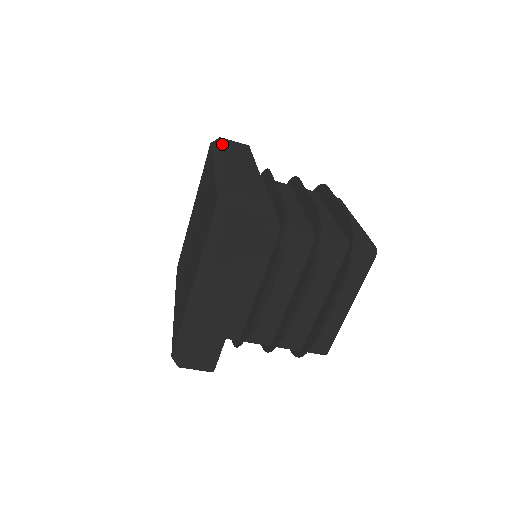
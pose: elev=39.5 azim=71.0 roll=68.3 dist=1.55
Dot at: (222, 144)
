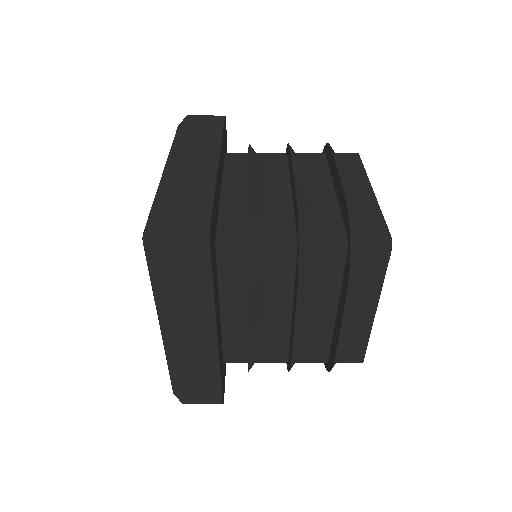
Dot at: (183, 129)
